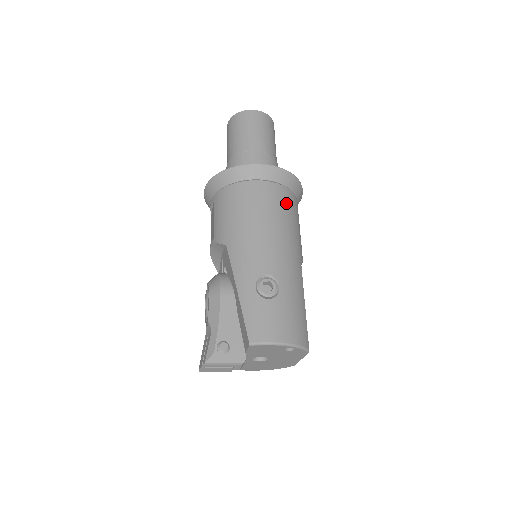
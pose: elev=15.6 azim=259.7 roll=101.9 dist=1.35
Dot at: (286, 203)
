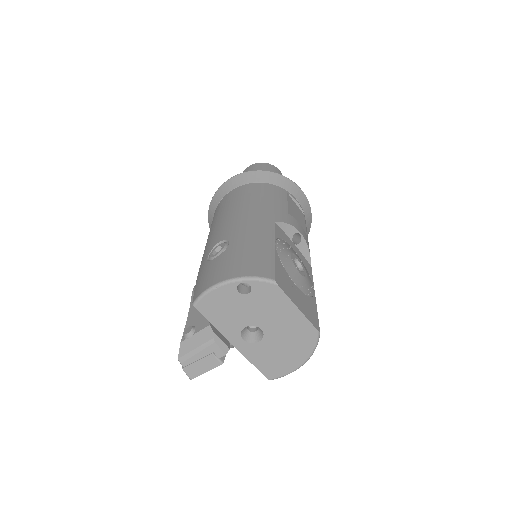
Dot at: (254, 191)
